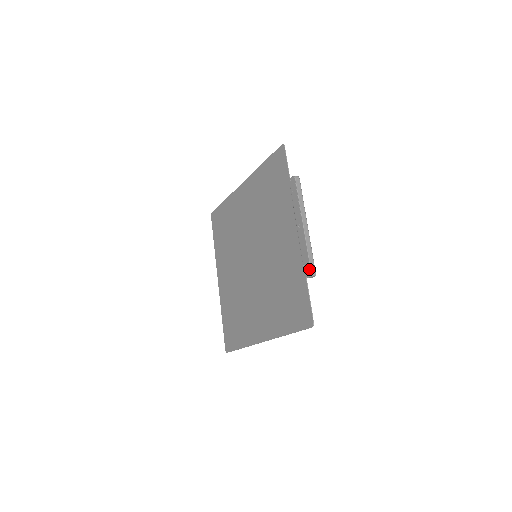
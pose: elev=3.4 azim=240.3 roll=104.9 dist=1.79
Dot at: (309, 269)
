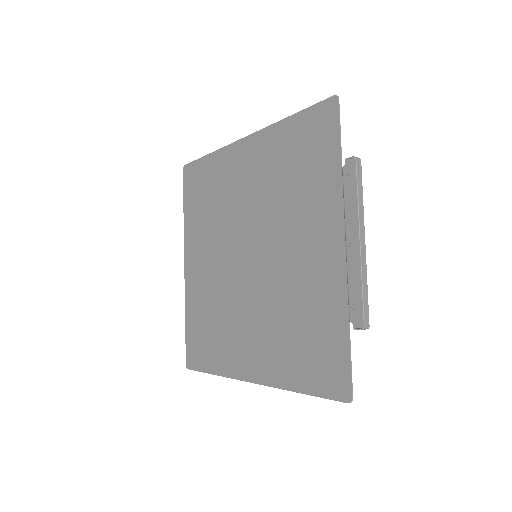
Dot at: (361, 318)
